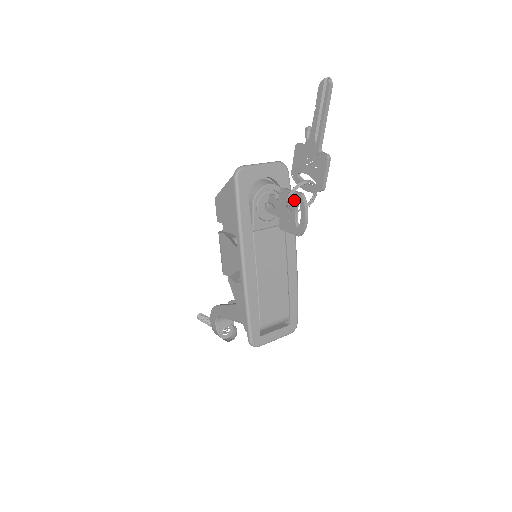
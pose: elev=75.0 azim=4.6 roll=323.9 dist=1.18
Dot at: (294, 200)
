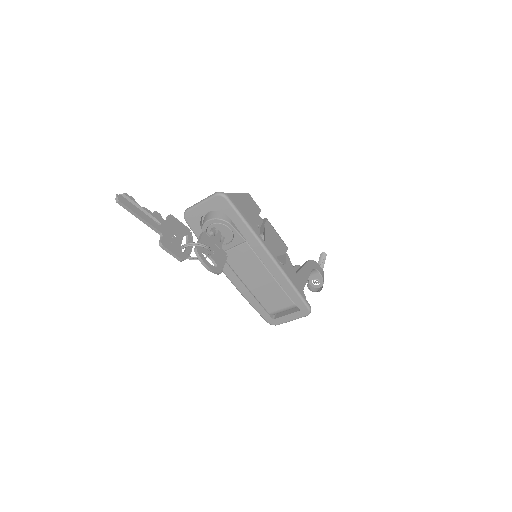
Dot at: (201, 249)
